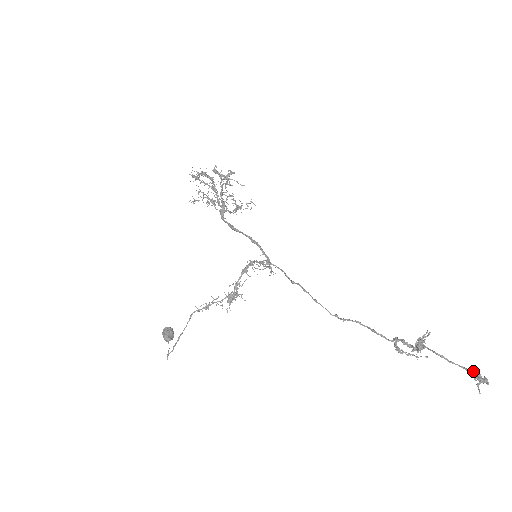
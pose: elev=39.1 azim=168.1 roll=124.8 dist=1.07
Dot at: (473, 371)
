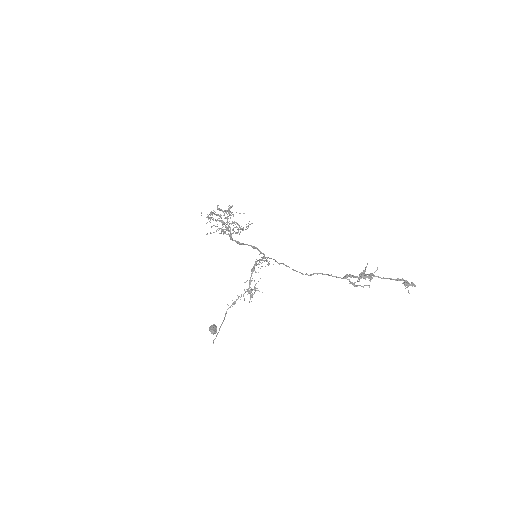
Dot at: (400, 280)
